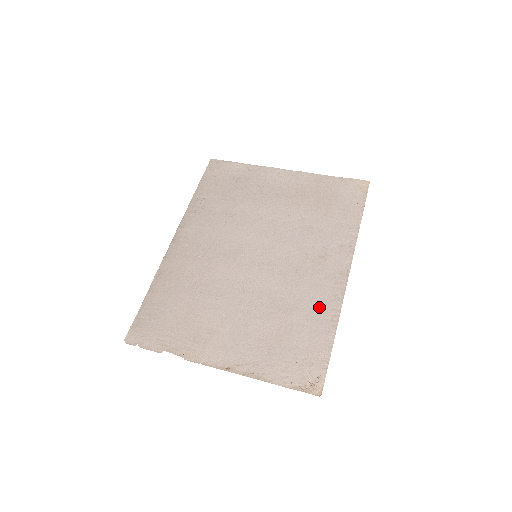
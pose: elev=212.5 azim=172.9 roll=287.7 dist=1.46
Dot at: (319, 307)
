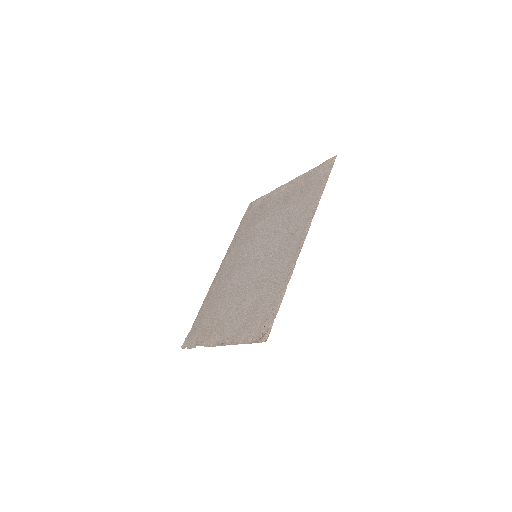
Dot at: (281, 273)
